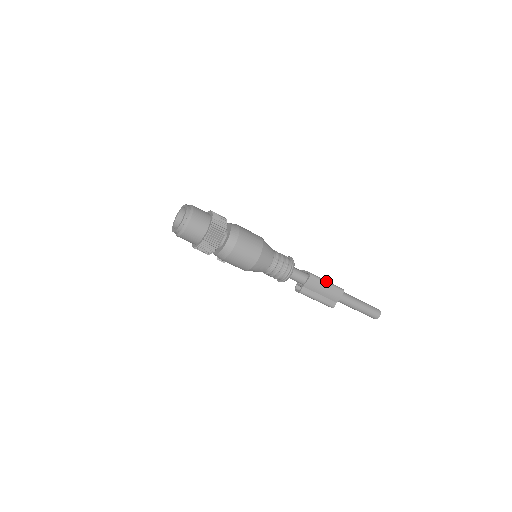
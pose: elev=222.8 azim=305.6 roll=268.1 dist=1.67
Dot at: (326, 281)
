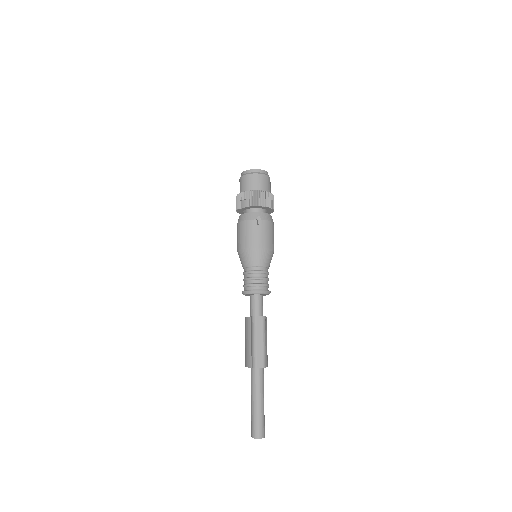
Dot at: occluded
